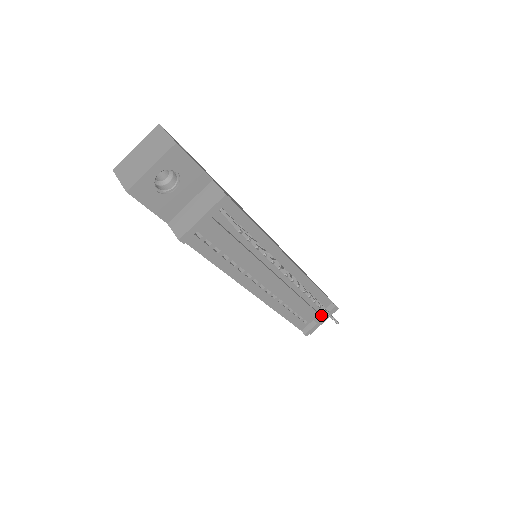
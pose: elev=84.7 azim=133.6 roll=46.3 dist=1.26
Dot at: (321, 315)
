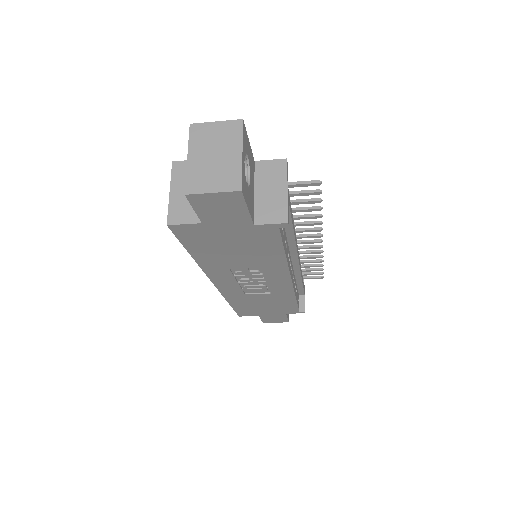
Dot at: occluded
